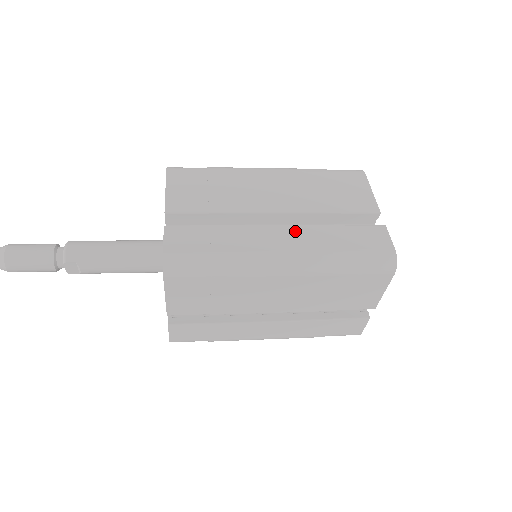
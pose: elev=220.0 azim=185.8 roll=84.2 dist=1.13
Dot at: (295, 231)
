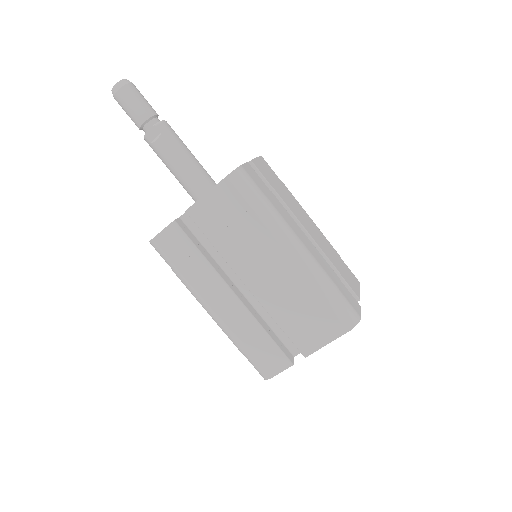
Dot at: (313, 247)
